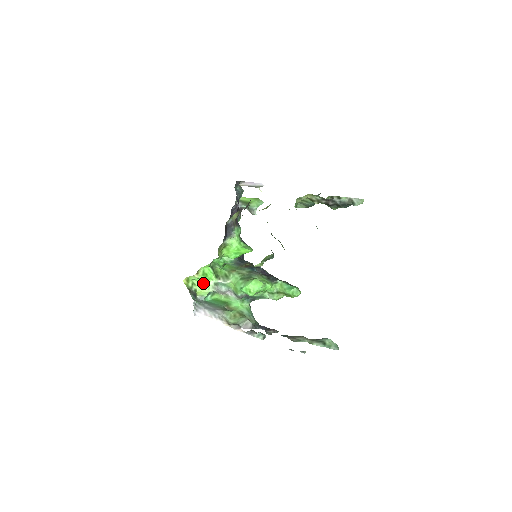
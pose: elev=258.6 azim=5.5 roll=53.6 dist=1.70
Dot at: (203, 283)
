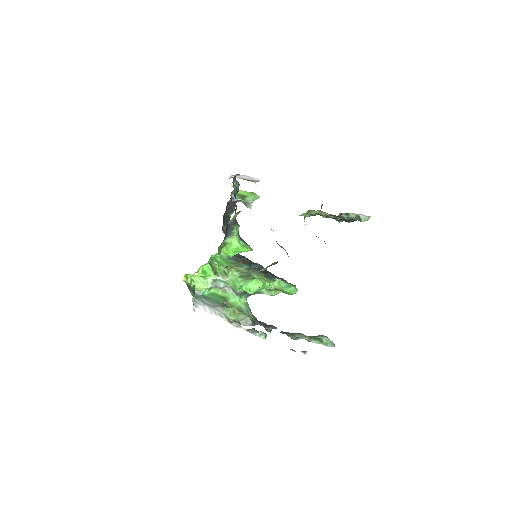
Dot at: (202, 279)
